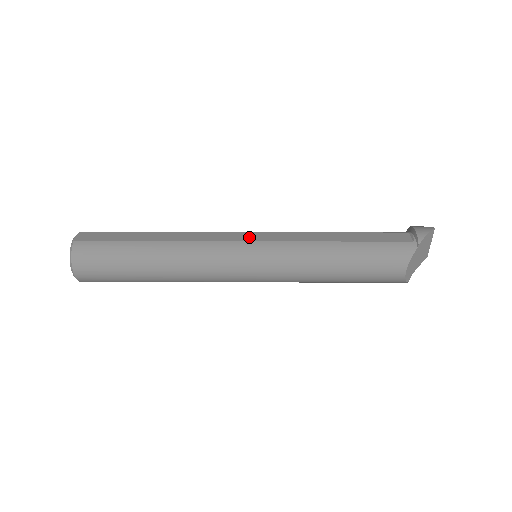
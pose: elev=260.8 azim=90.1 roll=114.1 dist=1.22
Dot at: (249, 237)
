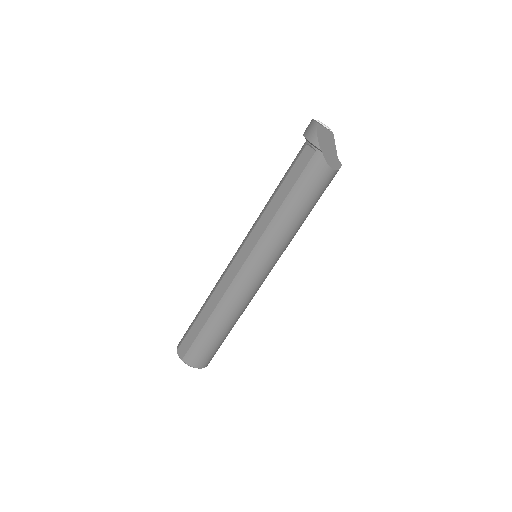
Dot at: (241, 259)
